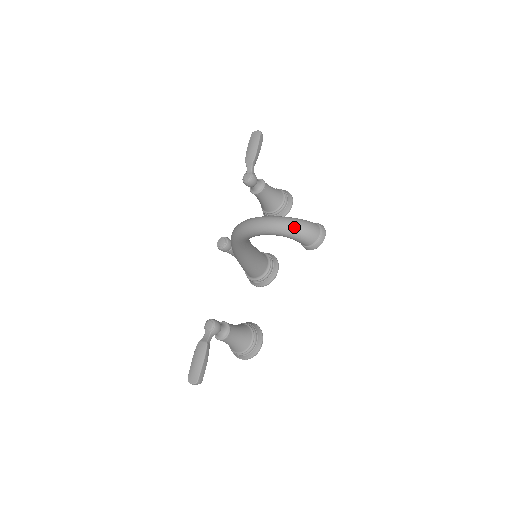
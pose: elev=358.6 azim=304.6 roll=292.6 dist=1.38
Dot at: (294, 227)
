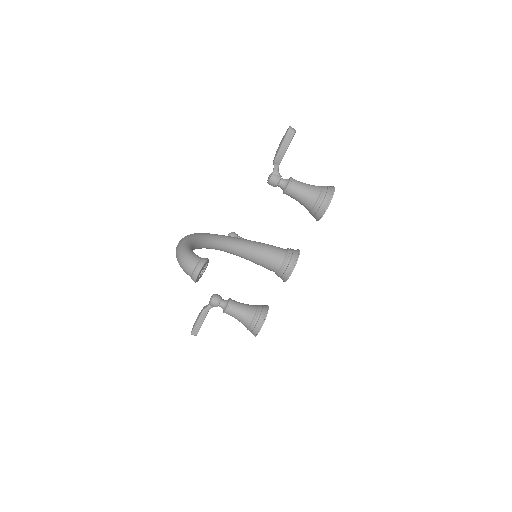
Dot at: (178, 259)
